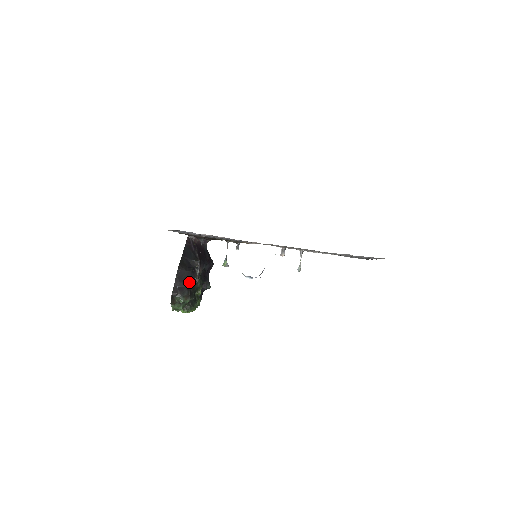
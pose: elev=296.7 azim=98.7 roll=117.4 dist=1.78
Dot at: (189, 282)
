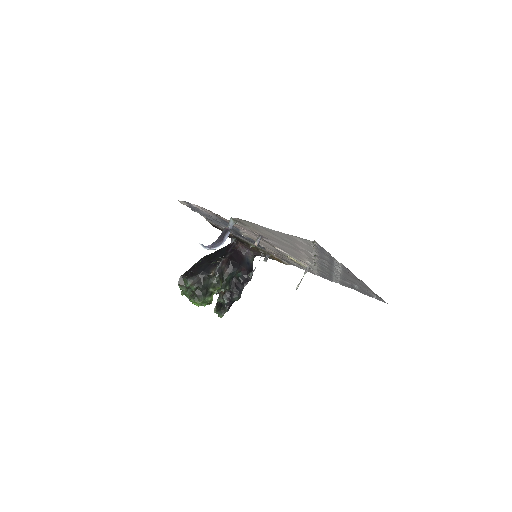
Dot at: (202, 271)
